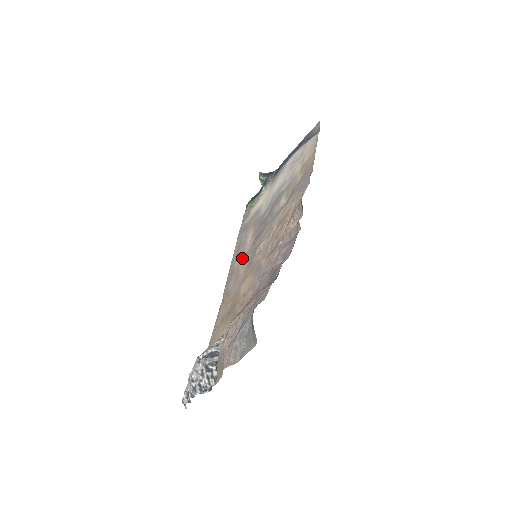
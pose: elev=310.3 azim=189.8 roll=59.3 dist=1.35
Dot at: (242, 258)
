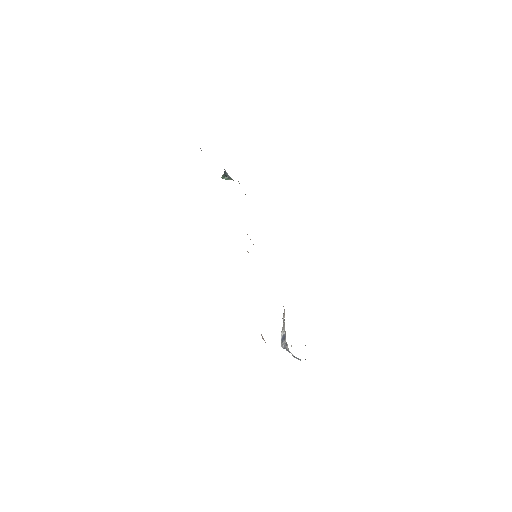
Dot at: occluded
